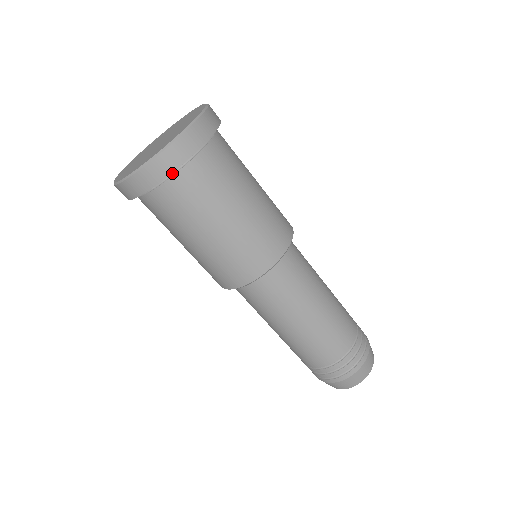
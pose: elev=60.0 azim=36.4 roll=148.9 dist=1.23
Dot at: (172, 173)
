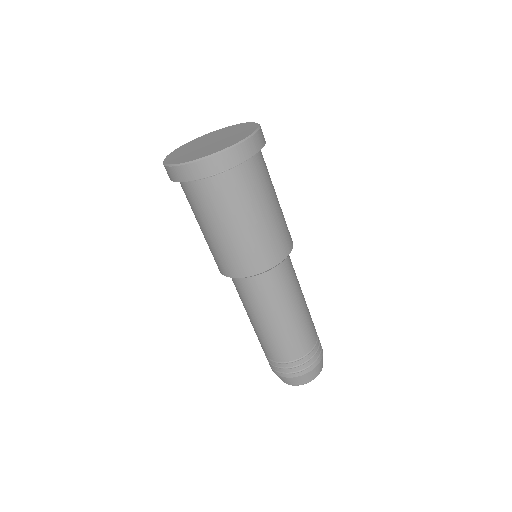
Dot at: occluded
